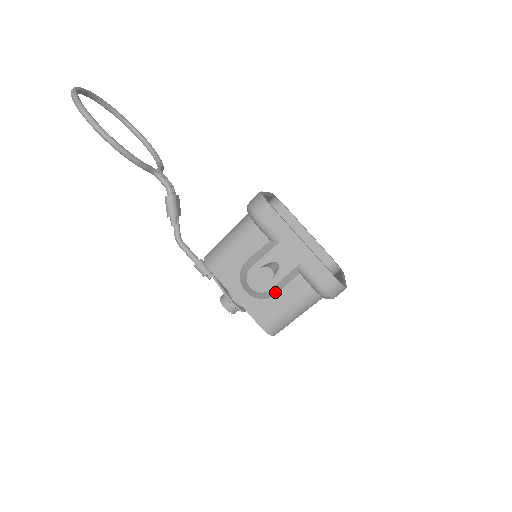
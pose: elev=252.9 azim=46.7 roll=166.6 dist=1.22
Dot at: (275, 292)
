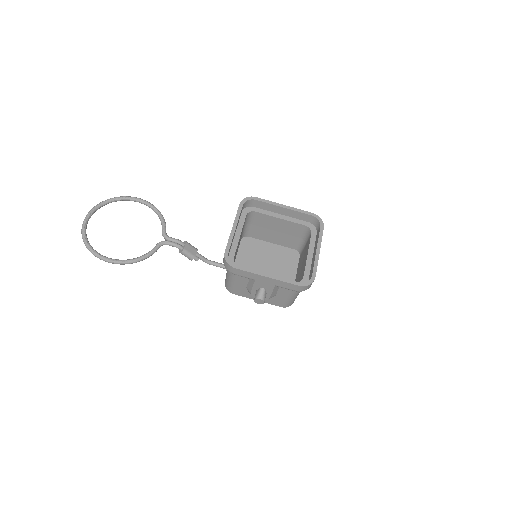
Dot at: (274, 295)
